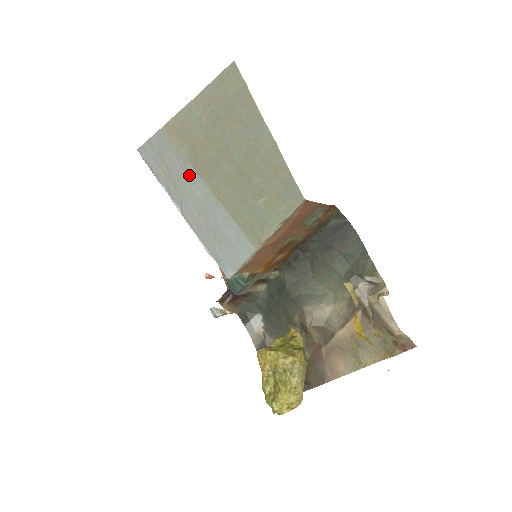
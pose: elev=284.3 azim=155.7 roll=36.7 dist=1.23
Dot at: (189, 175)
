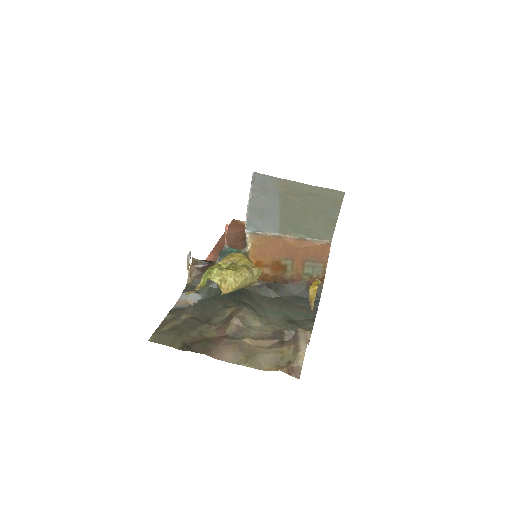
Dot at: (274, 195)
